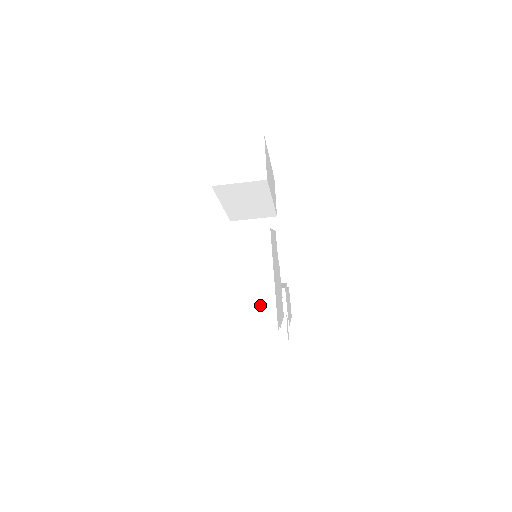
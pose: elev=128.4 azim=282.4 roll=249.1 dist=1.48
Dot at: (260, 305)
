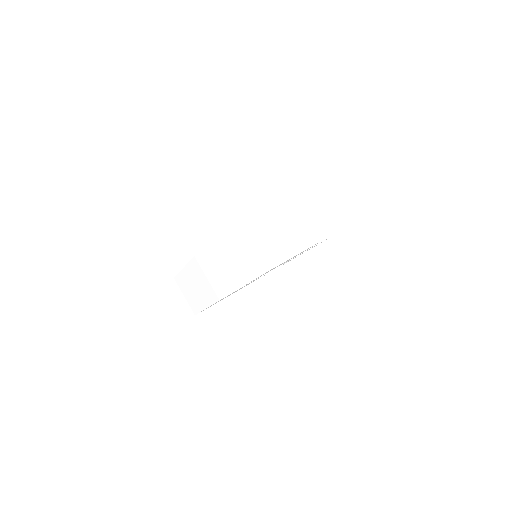
Dot at: (195, 302)
